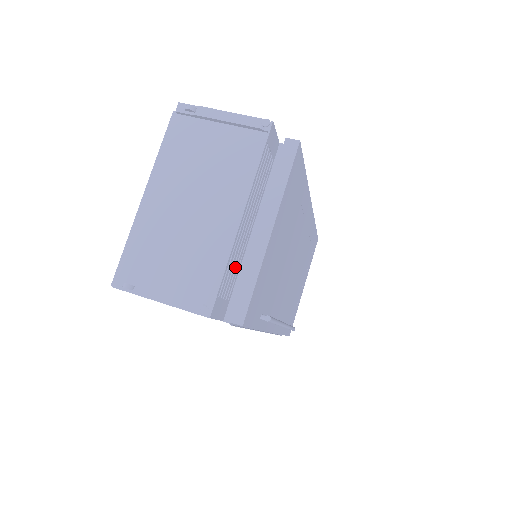
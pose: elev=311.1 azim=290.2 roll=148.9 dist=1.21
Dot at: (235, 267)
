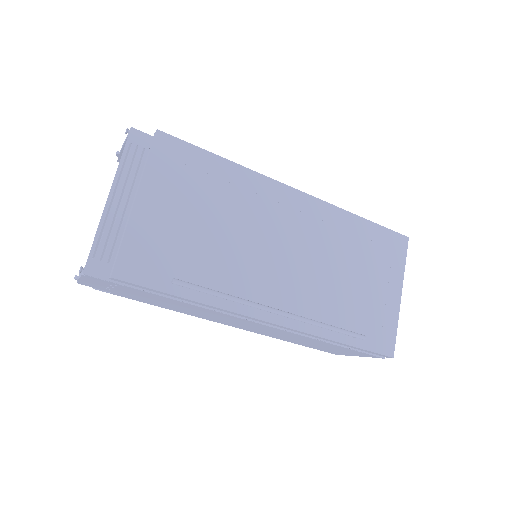
Dot at: occluded
